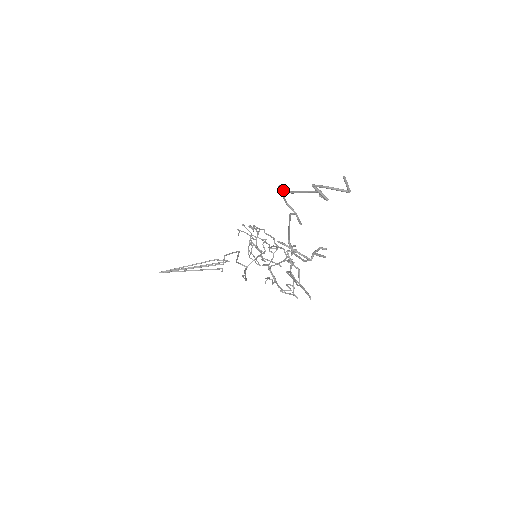
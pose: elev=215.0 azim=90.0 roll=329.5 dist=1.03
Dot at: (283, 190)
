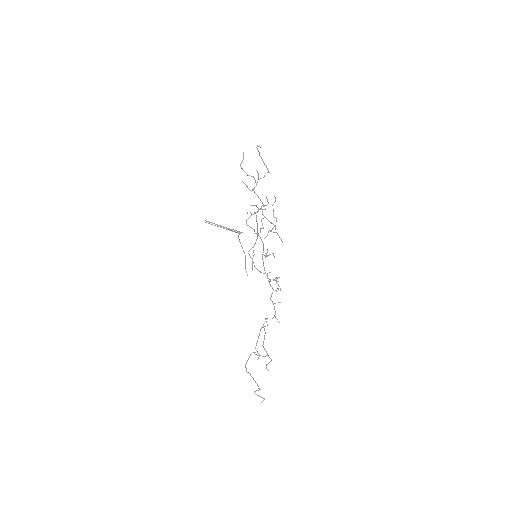
Dot at: (247, 372)
